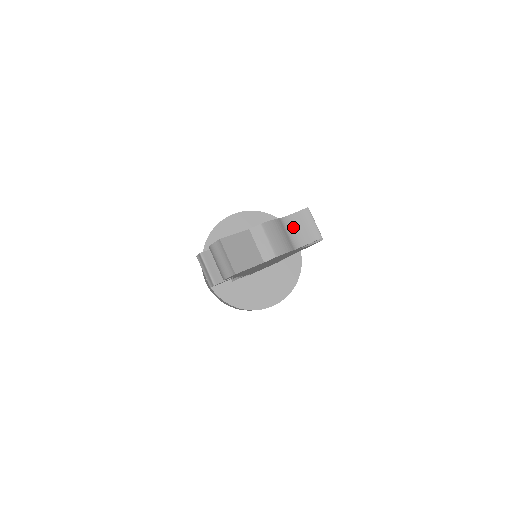
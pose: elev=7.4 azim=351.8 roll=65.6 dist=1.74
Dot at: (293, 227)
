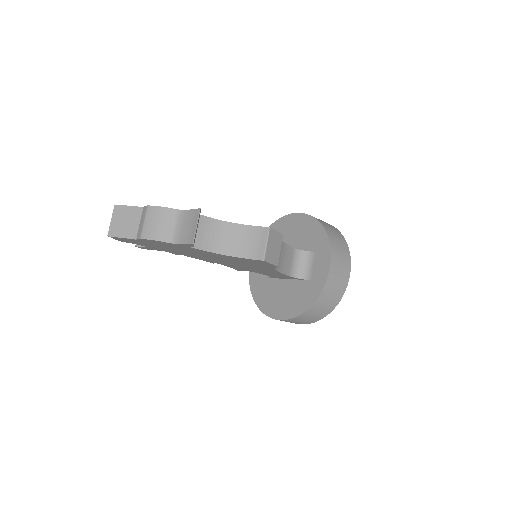
Dot at: (183, 222)
